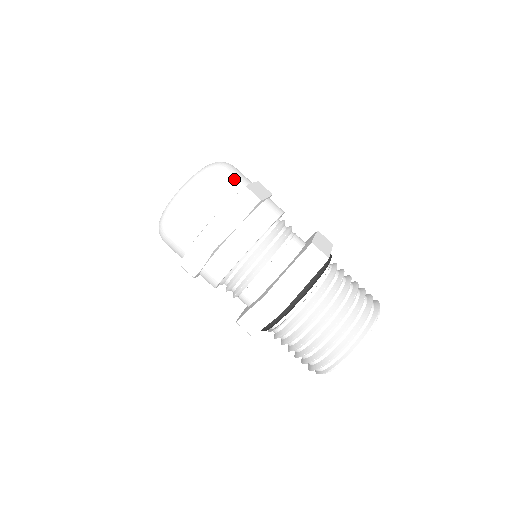
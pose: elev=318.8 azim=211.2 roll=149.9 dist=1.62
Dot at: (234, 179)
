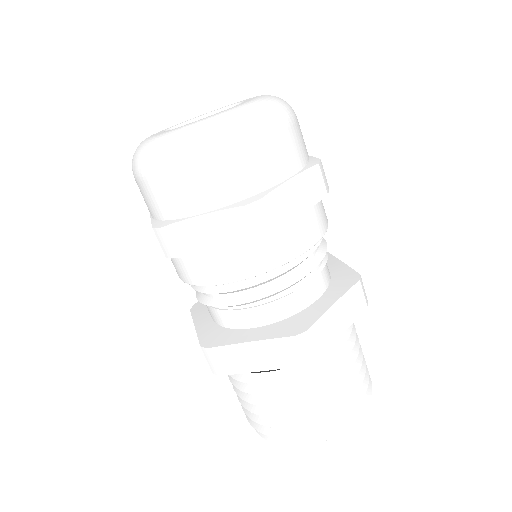
Dot at: (256, 169)
